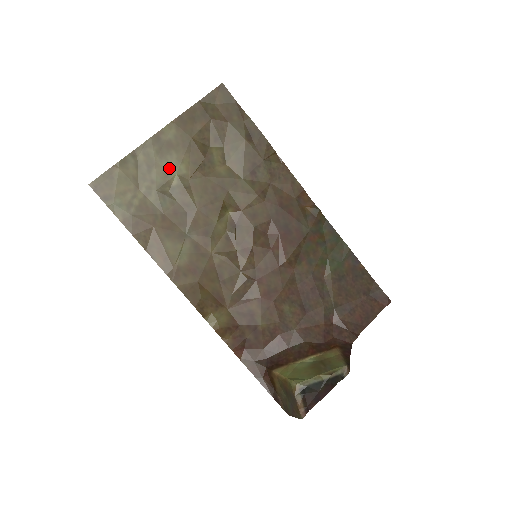
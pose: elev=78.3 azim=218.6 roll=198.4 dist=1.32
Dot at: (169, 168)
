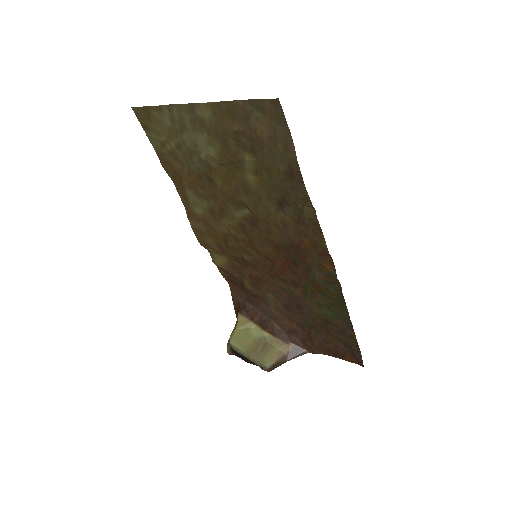
Dot at: (199, 142)
